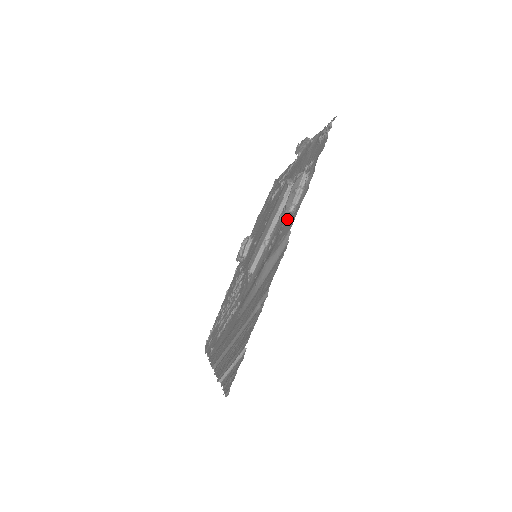
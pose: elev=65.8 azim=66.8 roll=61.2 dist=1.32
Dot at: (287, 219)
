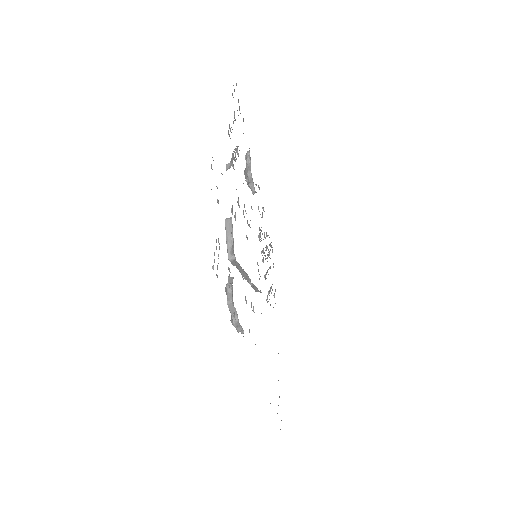
Dot at: occluded
